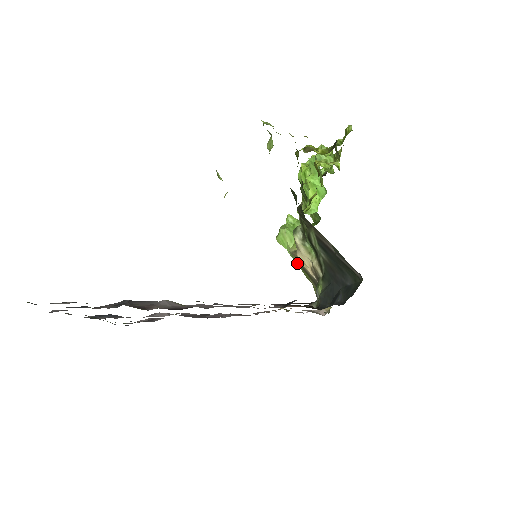
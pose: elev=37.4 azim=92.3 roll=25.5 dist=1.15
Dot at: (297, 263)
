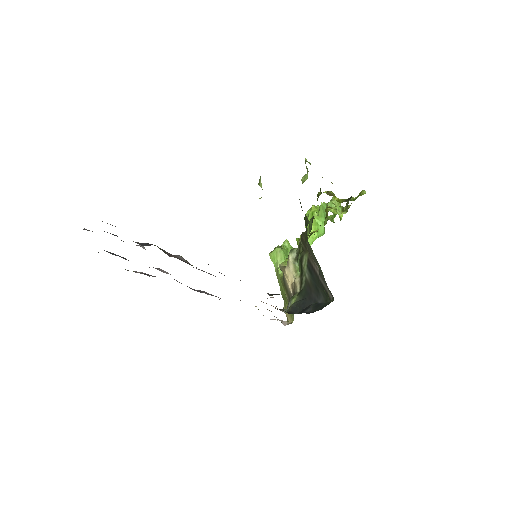
Dot at: (280, 277)
